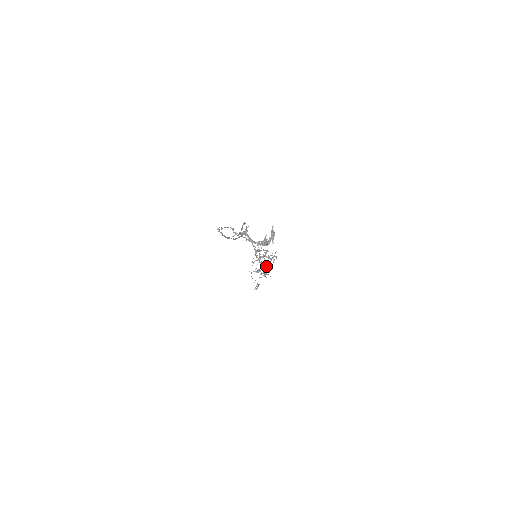
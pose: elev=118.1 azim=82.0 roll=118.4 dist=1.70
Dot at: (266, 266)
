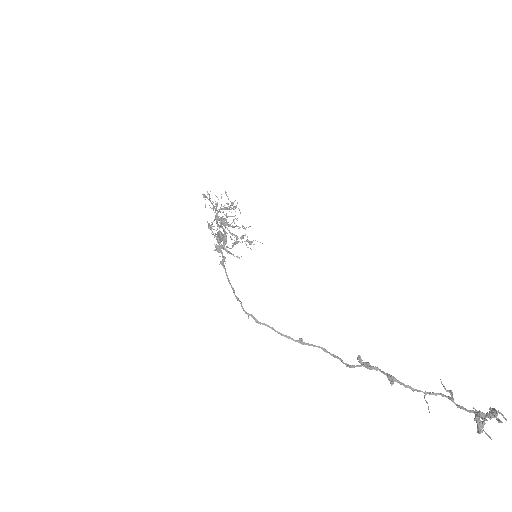
Dot at: occluded
